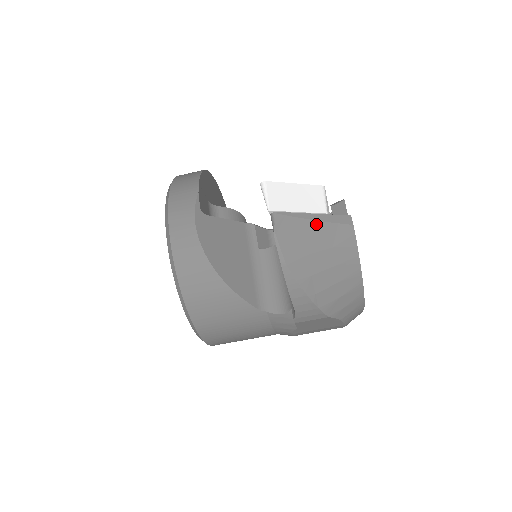
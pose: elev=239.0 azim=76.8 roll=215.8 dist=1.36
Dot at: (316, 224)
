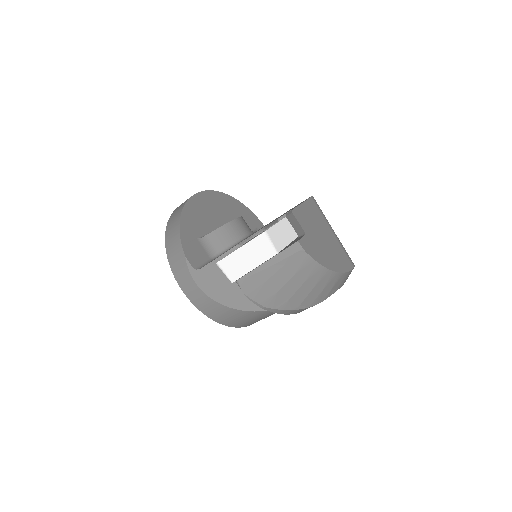
Dot at: (272, 269)
